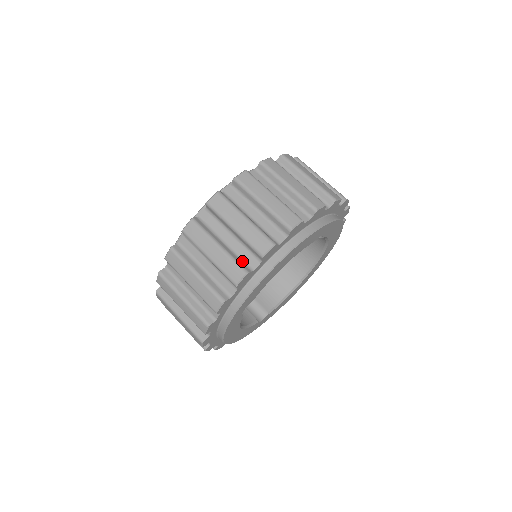
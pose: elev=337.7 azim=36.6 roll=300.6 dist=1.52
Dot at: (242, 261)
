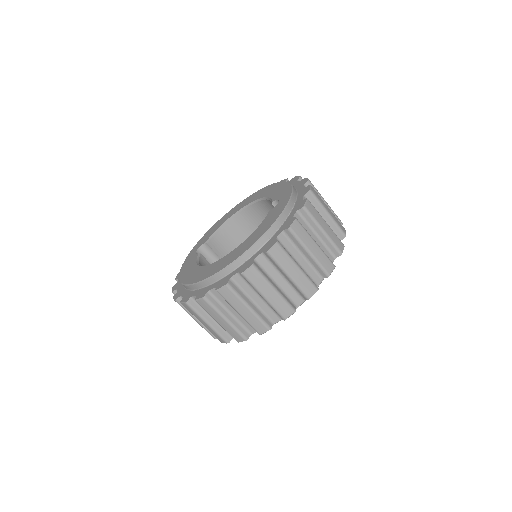
Dot at: (289, 299)
